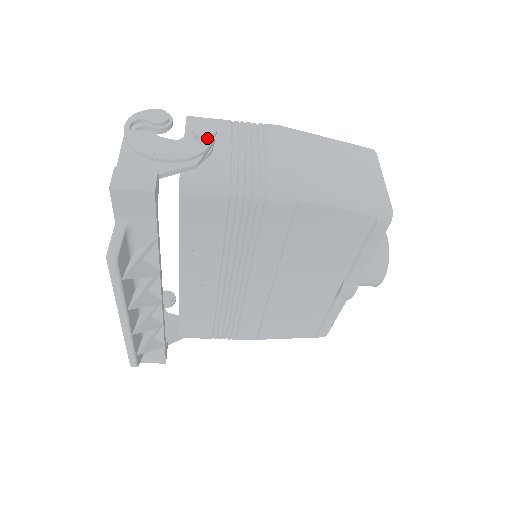
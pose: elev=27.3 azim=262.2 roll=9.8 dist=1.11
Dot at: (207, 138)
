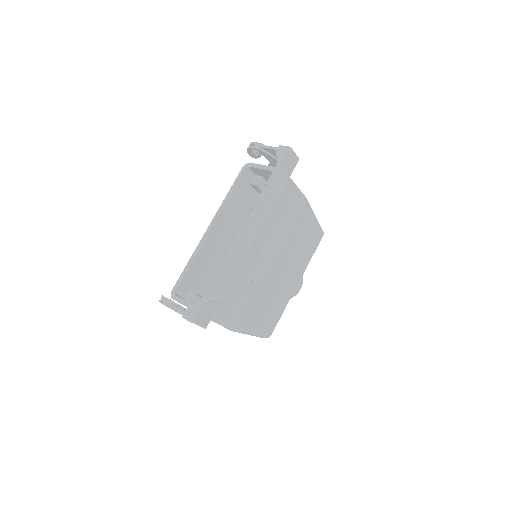
Dot at: occluded
